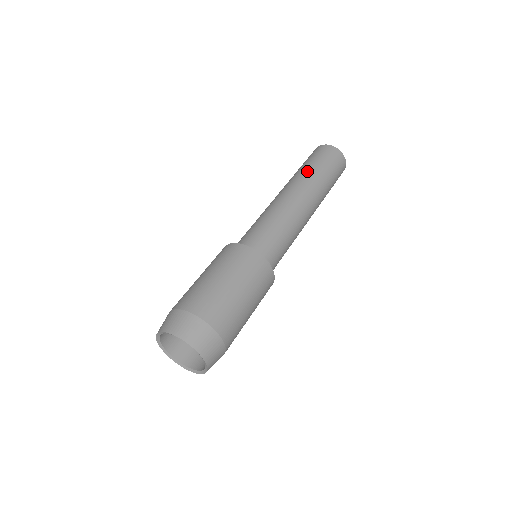
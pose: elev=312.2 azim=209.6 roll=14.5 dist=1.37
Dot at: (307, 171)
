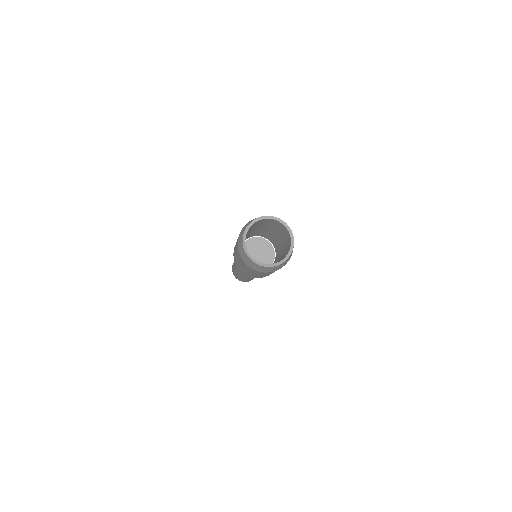
Dot at: occluded
